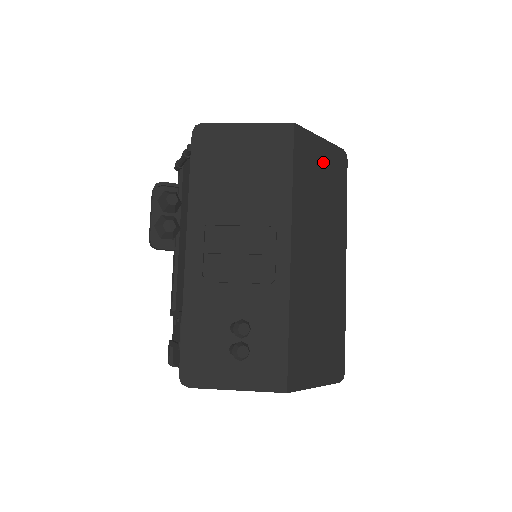
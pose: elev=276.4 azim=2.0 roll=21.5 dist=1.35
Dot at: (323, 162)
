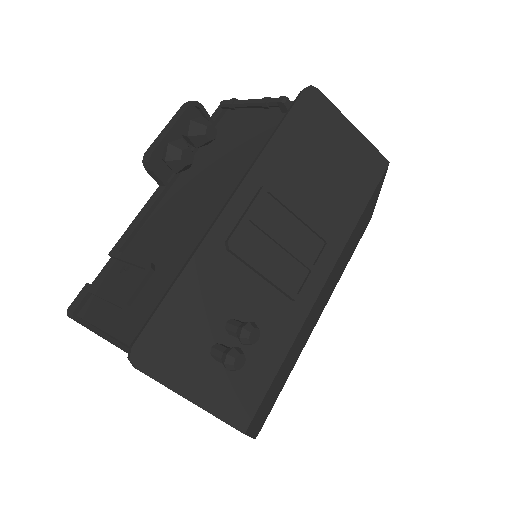
Dot at: occluded
